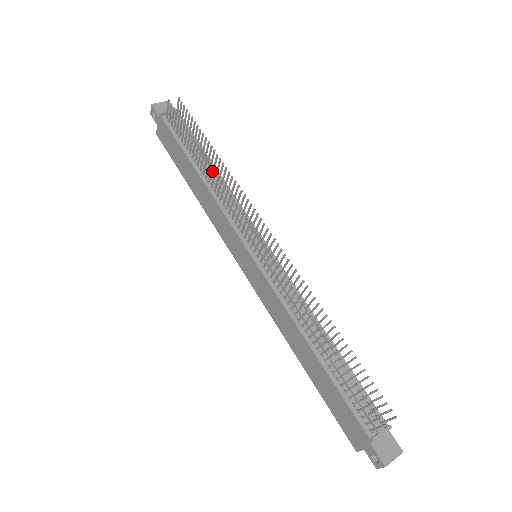
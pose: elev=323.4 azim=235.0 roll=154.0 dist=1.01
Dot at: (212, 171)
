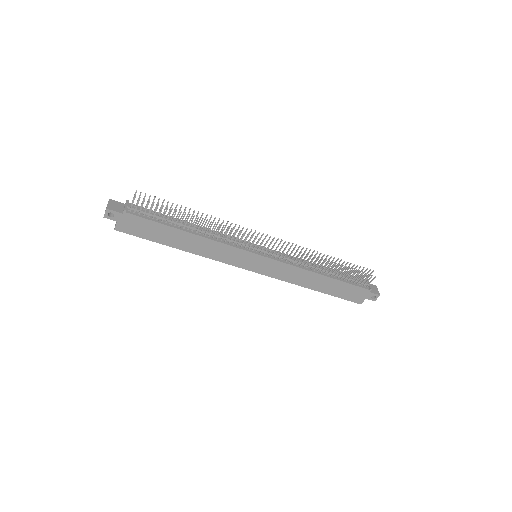
Dot at: (205, 224)
